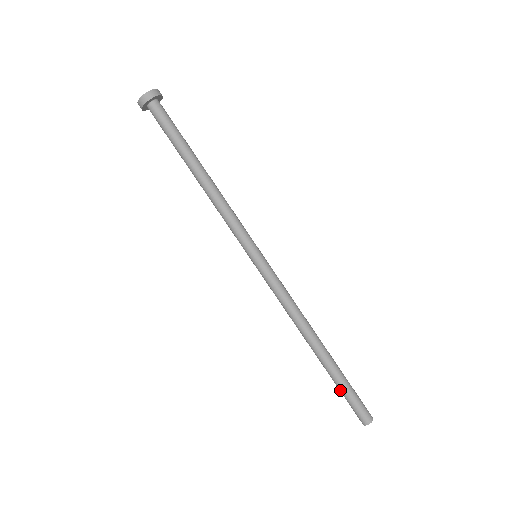
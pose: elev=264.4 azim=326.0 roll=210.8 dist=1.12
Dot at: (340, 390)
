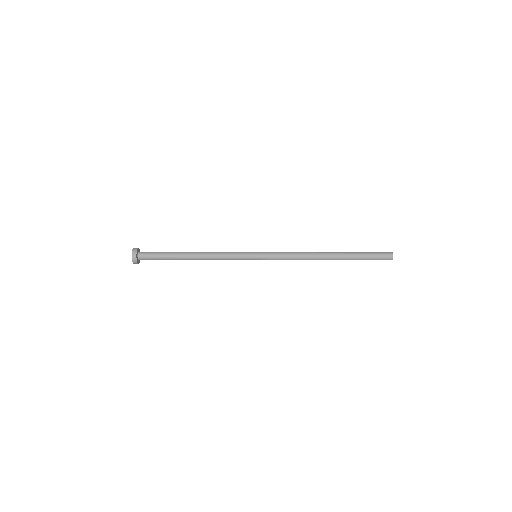
Dot at: occluded
